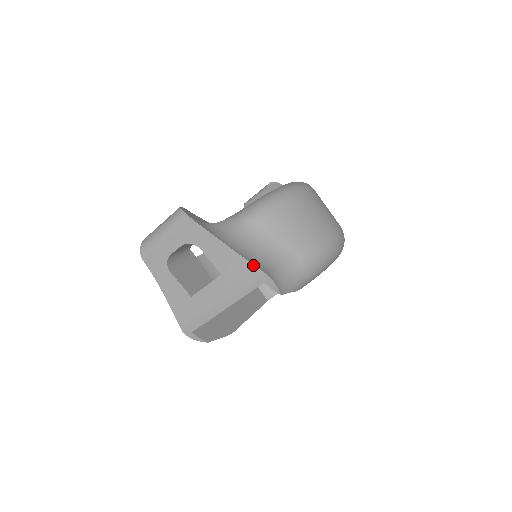
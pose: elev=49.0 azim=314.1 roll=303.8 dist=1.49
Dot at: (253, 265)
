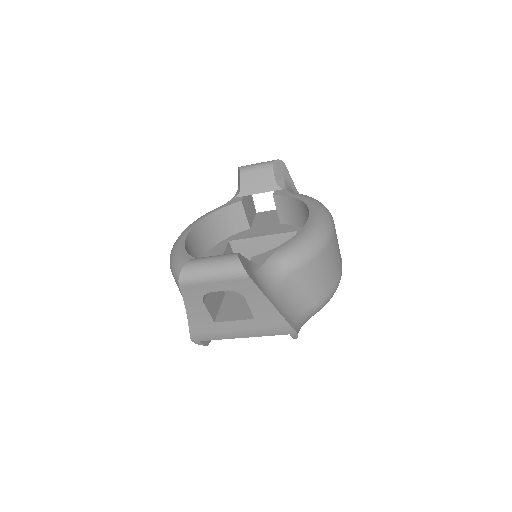
Dot at: (288, 323)
